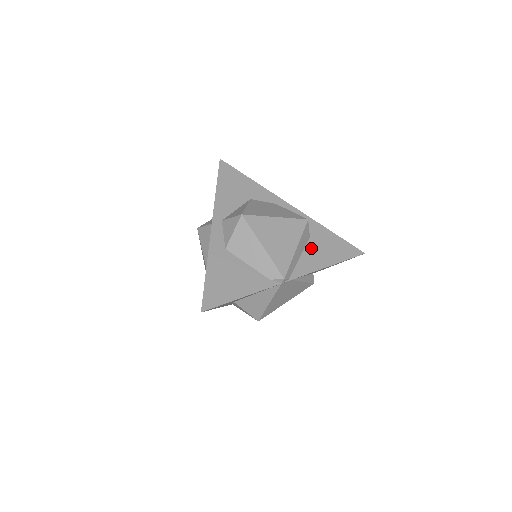
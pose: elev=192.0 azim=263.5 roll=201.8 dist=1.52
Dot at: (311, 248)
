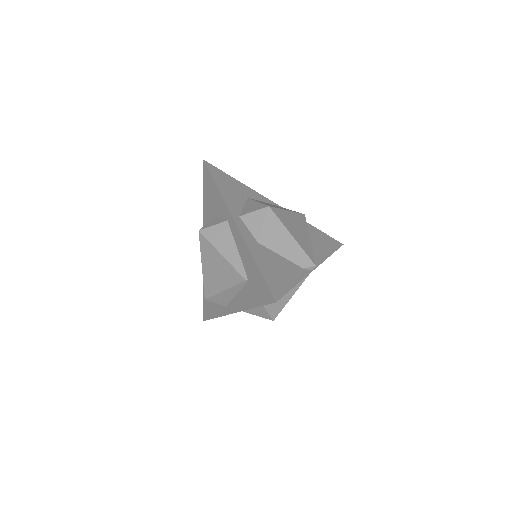
Dot at: (312, 241)
